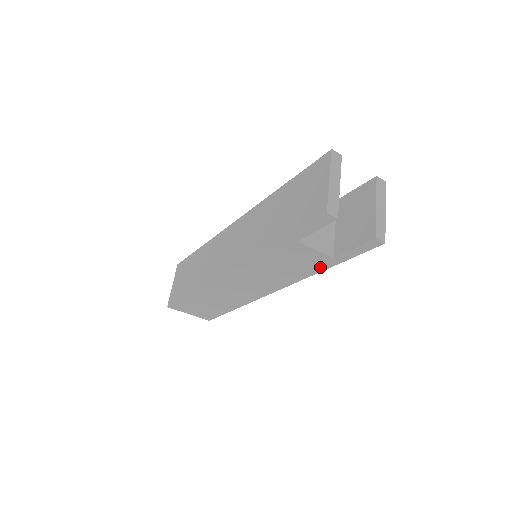
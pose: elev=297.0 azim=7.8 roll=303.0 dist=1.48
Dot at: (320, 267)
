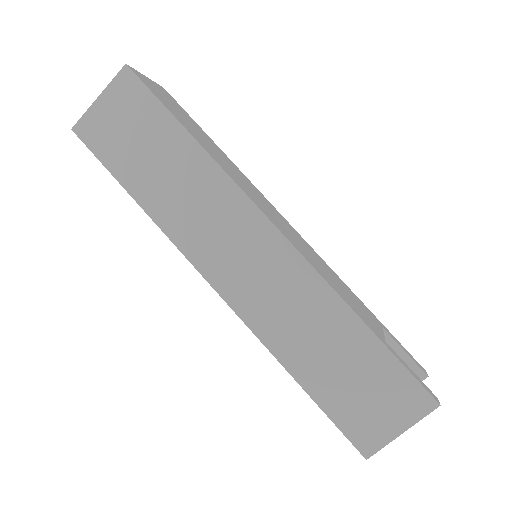
Dot at: occluded
